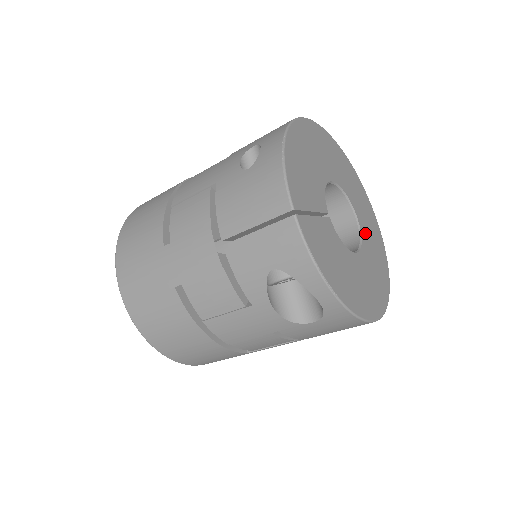
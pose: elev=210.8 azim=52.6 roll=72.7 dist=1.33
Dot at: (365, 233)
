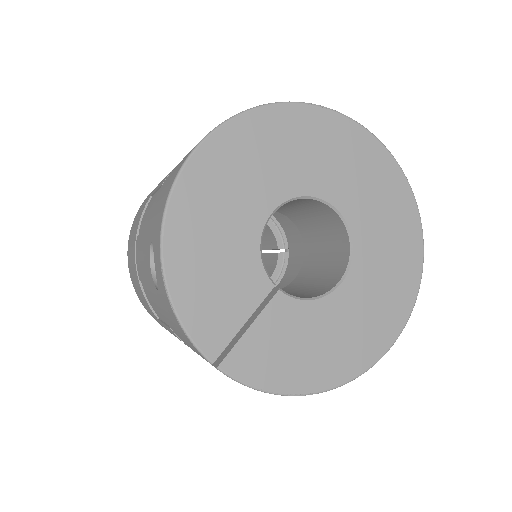
Dot at: (359, 218)
